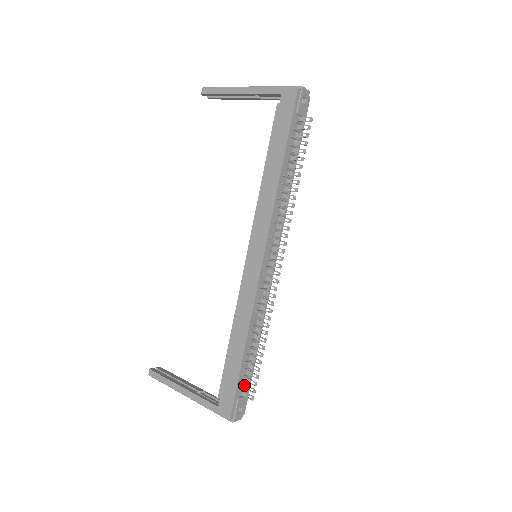
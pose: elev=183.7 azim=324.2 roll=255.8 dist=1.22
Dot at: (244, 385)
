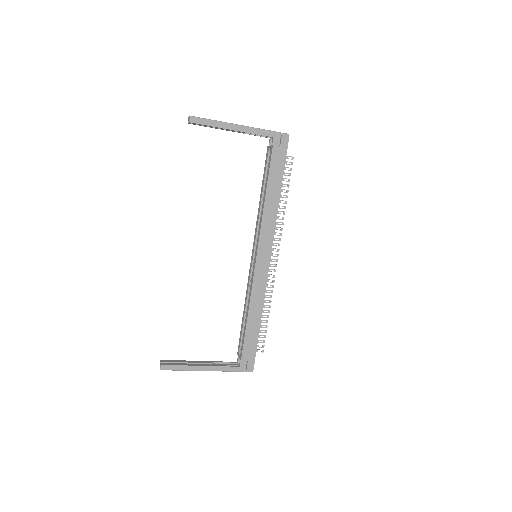
Dot at: occluded
